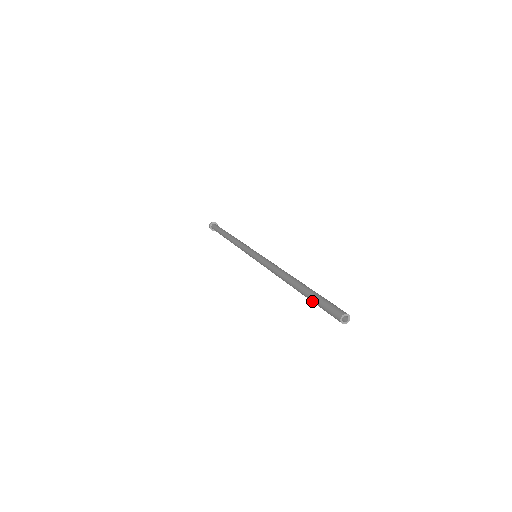
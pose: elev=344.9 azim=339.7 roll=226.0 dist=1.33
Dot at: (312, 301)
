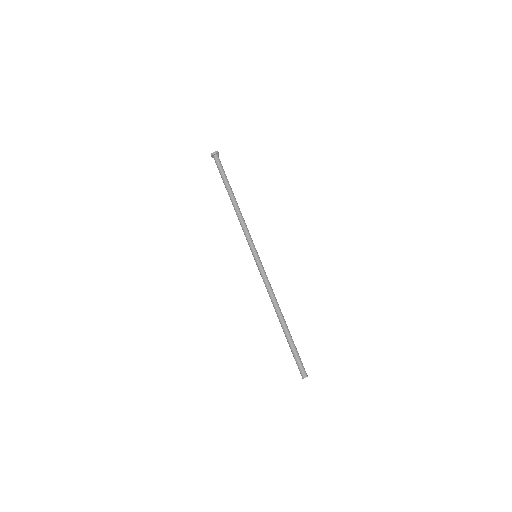
Dot at: (290, 348)
